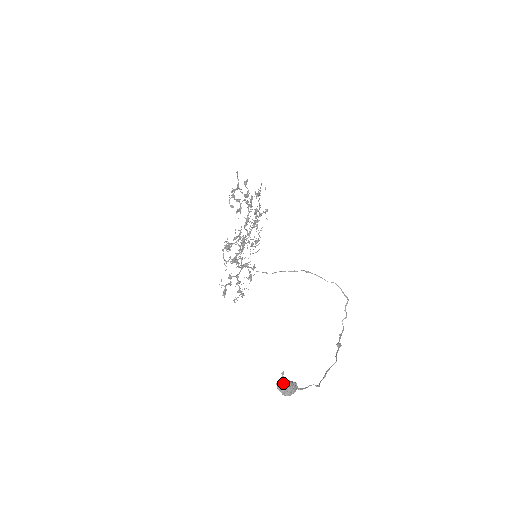
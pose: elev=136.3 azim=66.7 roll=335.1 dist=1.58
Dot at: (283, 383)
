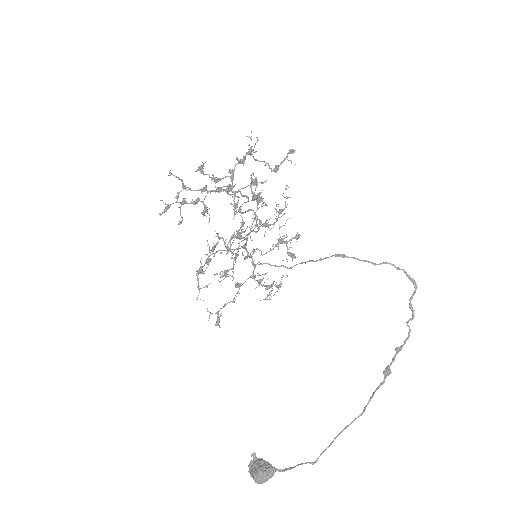
Dot at: (252, 469)
